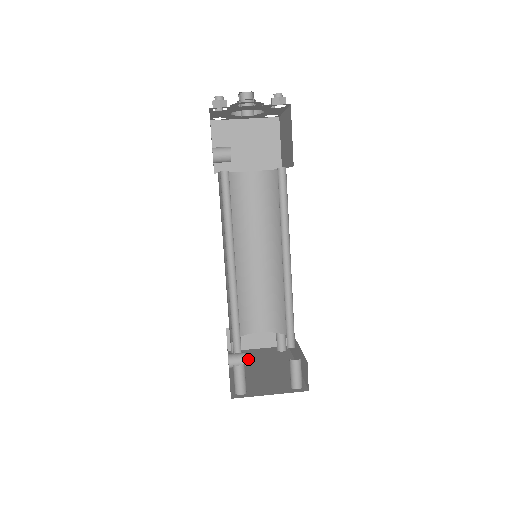
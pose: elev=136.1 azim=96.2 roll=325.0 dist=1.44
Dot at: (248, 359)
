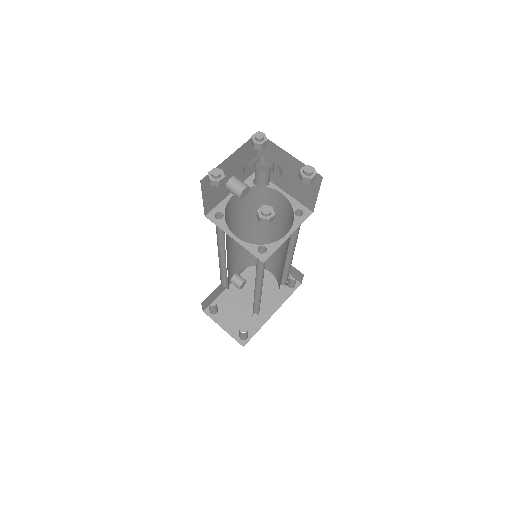
Dot at: occluded
